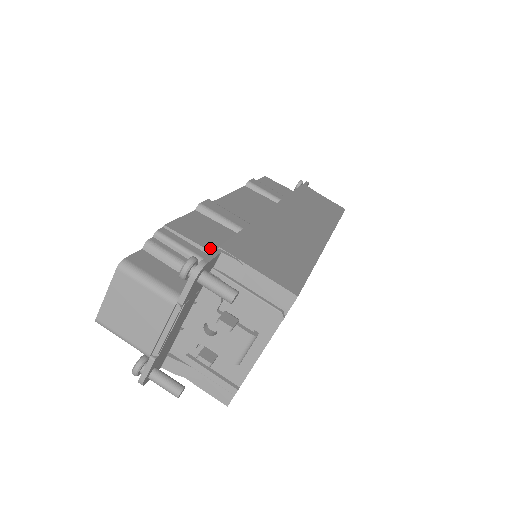
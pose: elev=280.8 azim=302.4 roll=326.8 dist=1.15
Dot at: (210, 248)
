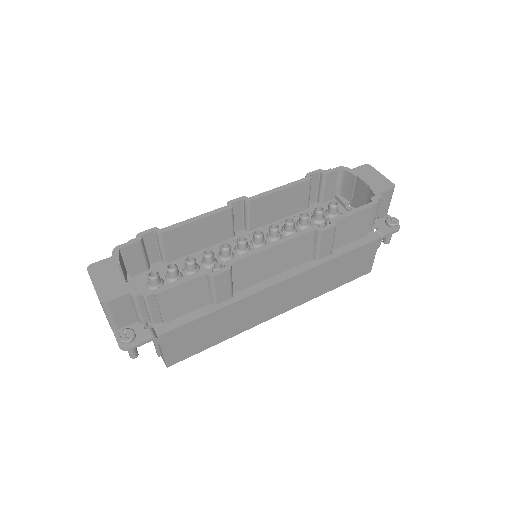
Dot at: (166, 317)
